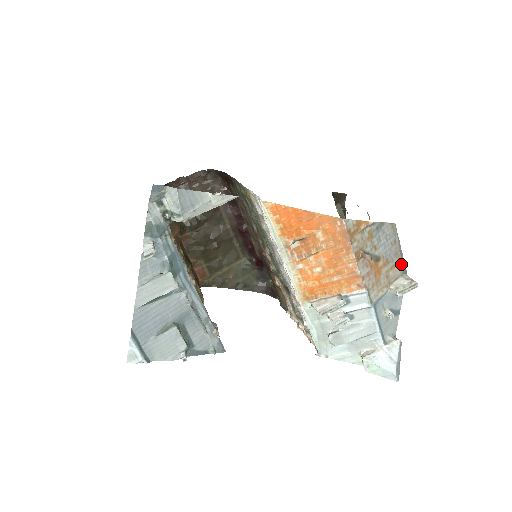
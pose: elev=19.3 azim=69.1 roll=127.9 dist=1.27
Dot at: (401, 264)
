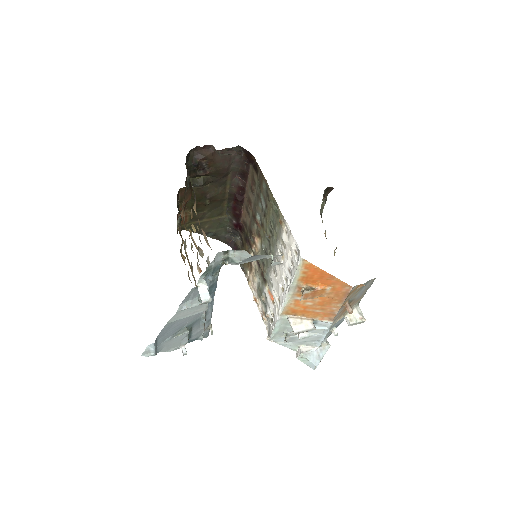
Dot at: (360, 299)
